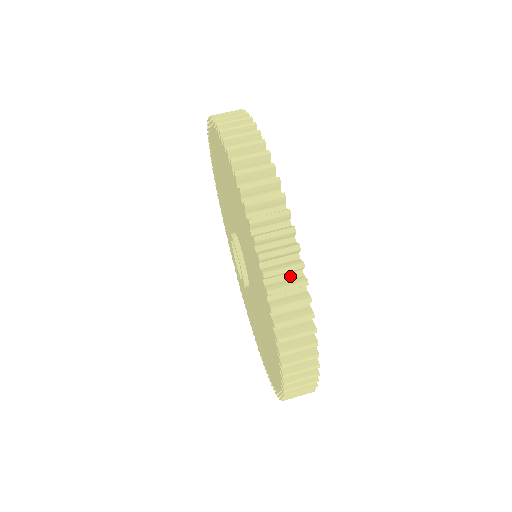
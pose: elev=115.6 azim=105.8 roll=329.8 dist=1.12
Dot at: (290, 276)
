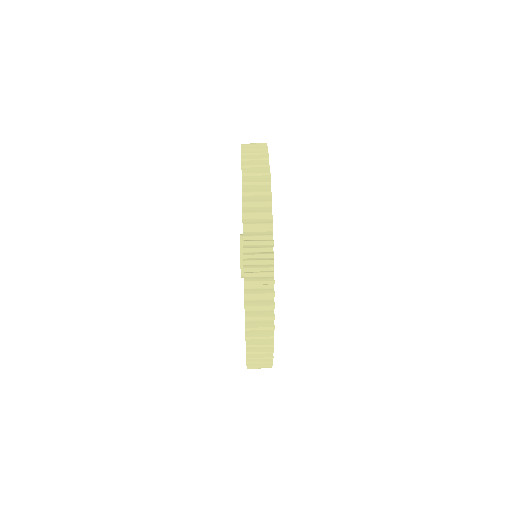
Dot at: occluded
